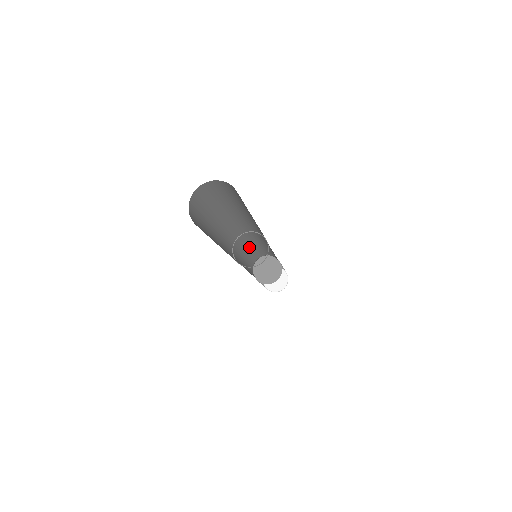
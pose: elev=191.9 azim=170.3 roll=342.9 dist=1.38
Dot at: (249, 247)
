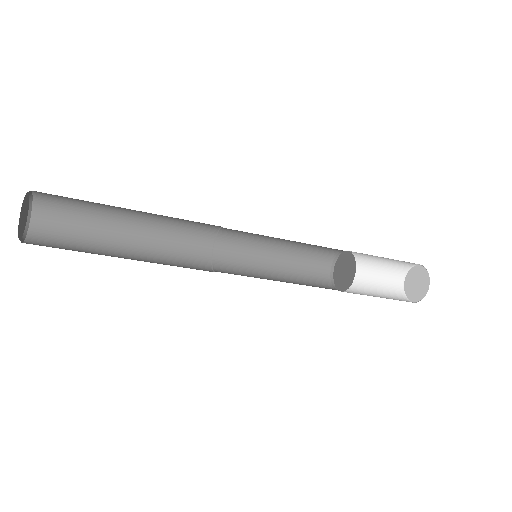
Dot at: (272, 248)
